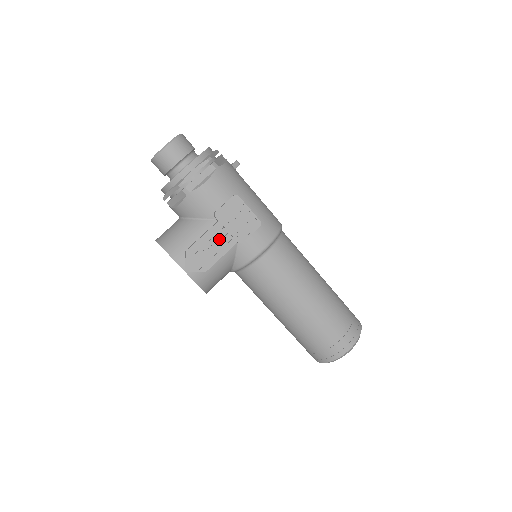
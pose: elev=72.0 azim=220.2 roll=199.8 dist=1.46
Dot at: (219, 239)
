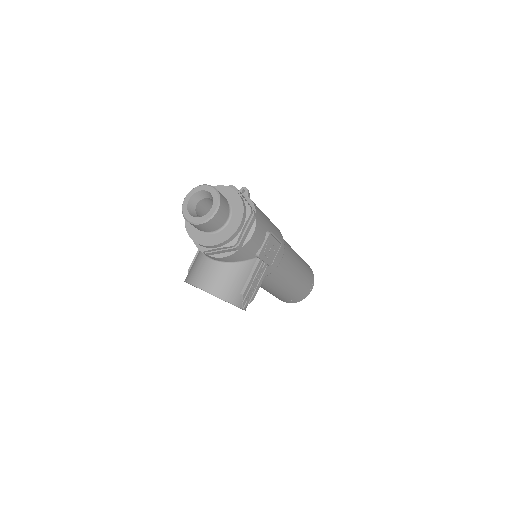
Dot at: (260, 272)
